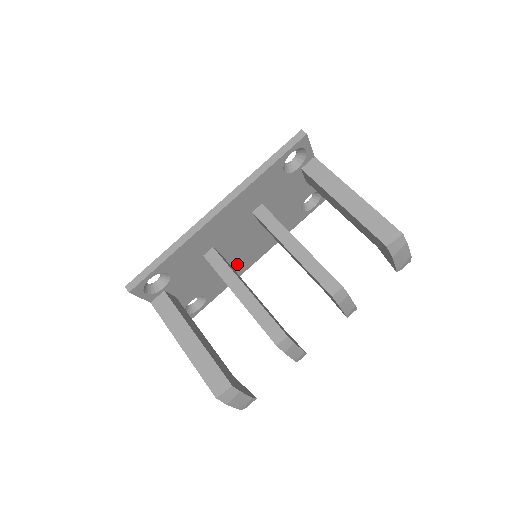
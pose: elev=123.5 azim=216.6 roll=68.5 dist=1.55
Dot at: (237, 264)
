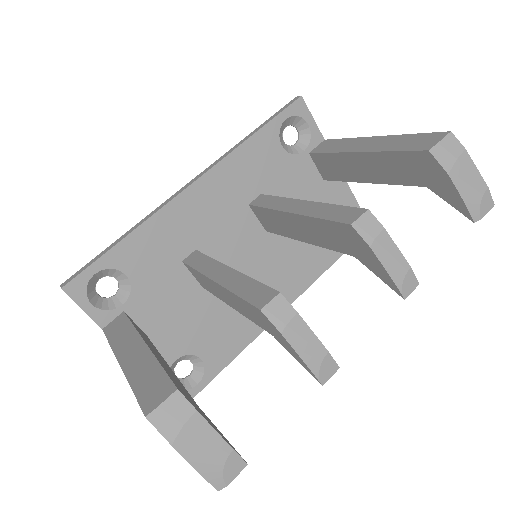
Dot at: occluded
